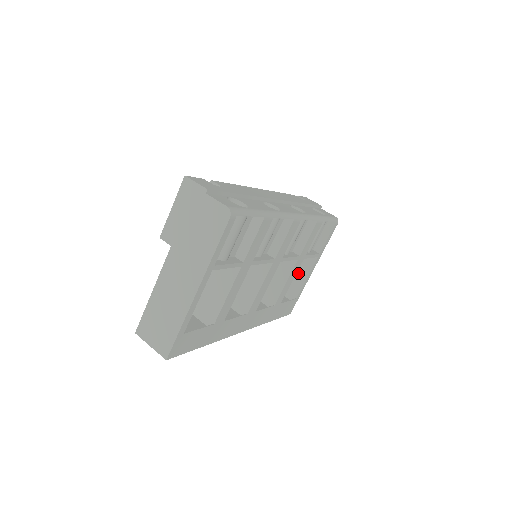
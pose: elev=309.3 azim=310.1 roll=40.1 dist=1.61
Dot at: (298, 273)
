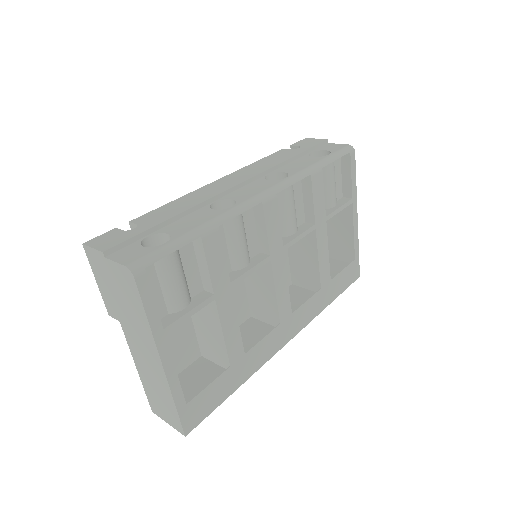
Dot at: (342, 230)
